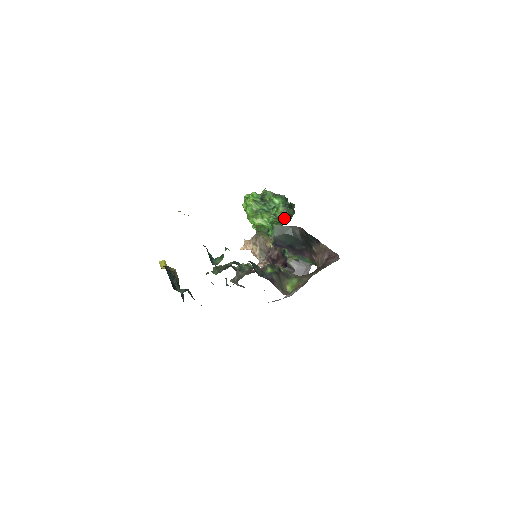
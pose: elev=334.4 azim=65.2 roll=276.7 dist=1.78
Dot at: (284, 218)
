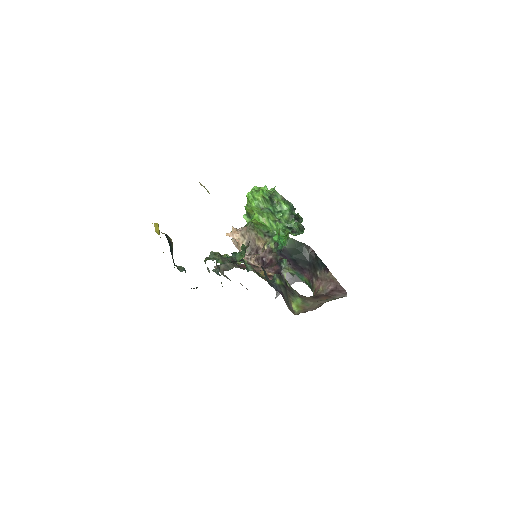
Dot at: (294, 230)
